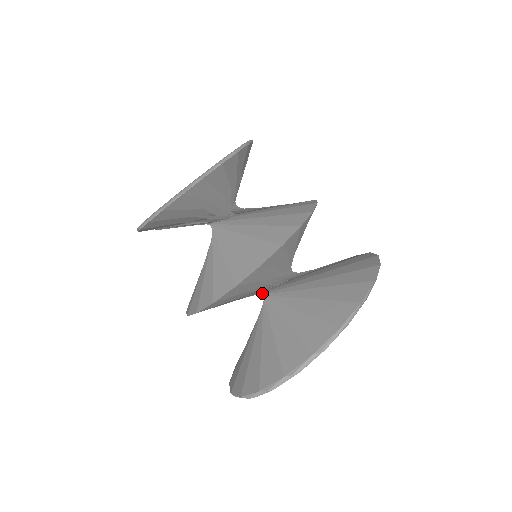
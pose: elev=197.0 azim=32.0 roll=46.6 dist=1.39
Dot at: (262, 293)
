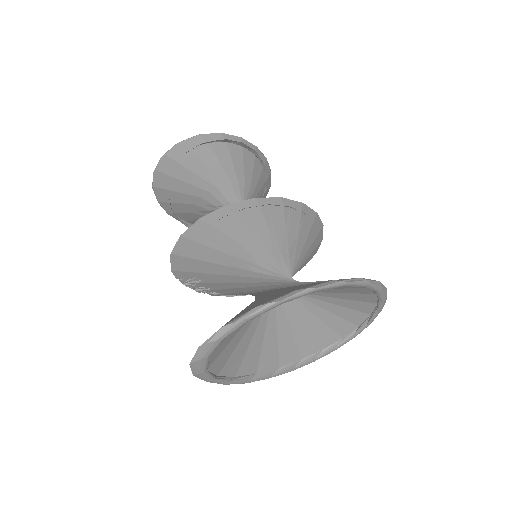
Dot at: (259, 278)
